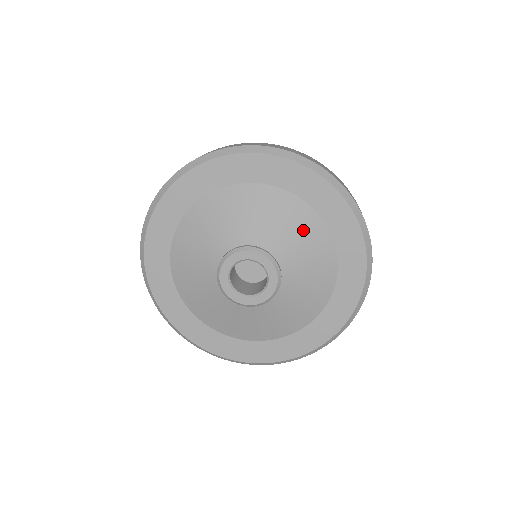
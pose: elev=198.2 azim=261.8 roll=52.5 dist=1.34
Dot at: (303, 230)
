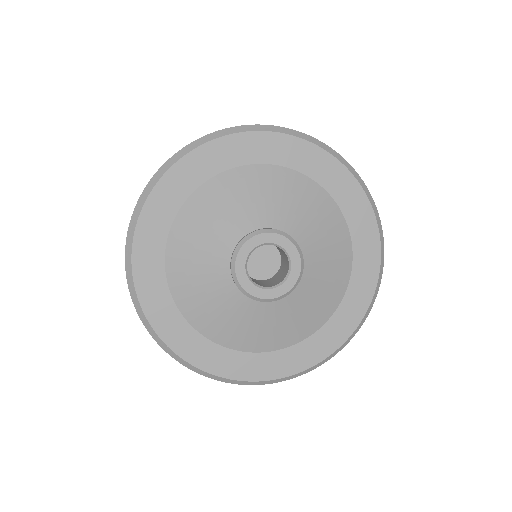
Dot at: (324, 219)
